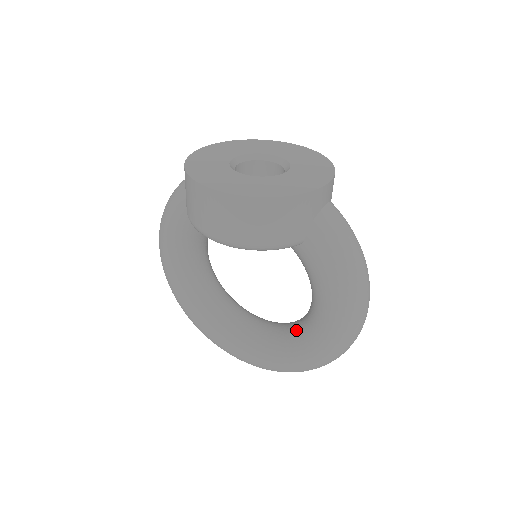
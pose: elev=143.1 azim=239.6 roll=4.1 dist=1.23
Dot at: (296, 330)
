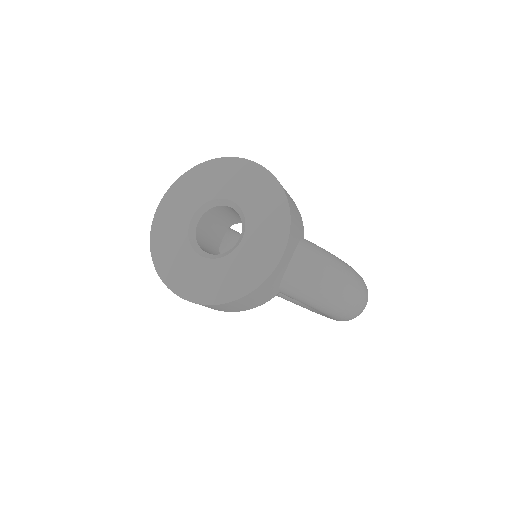
Dot at: occluded
